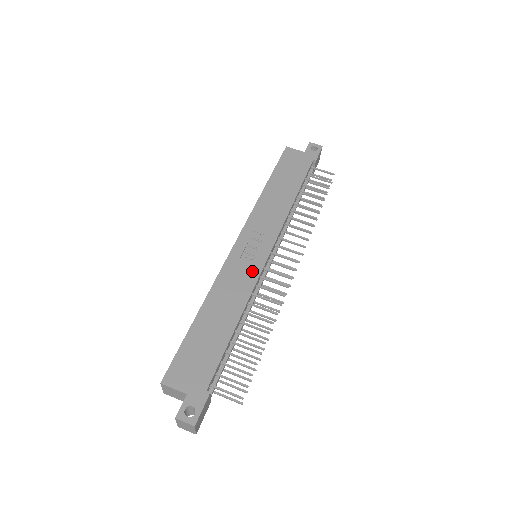
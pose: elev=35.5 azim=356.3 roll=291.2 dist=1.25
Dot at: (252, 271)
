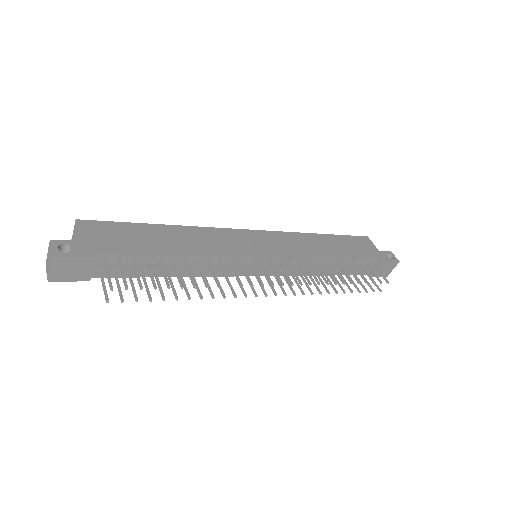
Dot at: (239, 249)
